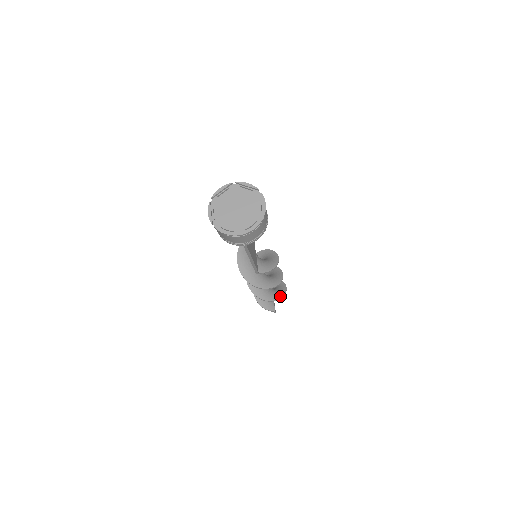
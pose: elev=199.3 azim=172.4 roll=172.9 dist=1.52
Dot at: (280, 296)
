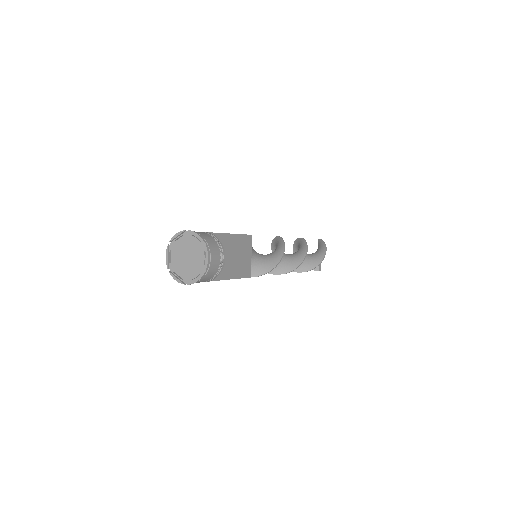
Dot at: (313, 266)
